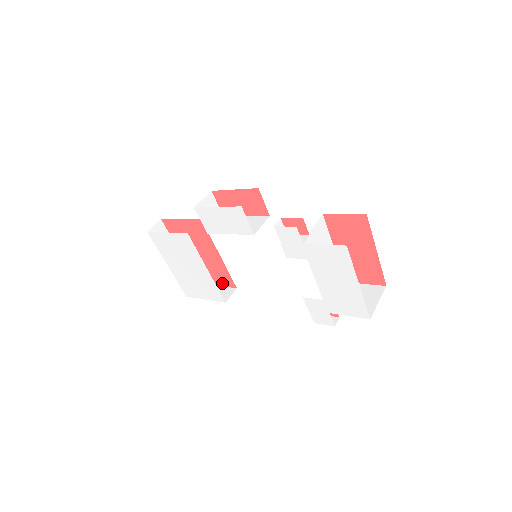
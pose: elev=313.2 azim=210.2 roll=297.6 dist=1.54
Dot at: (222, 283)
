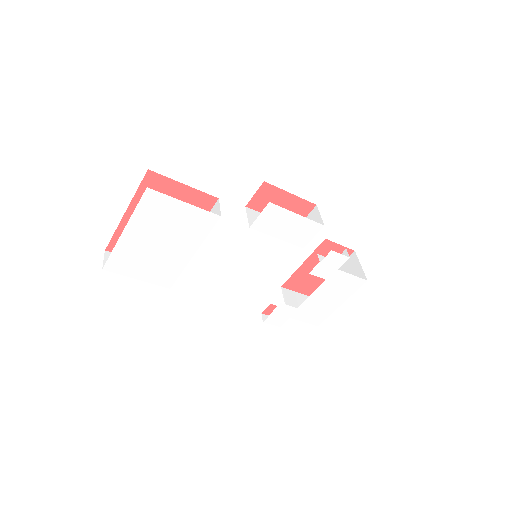
Dot at: occluded
